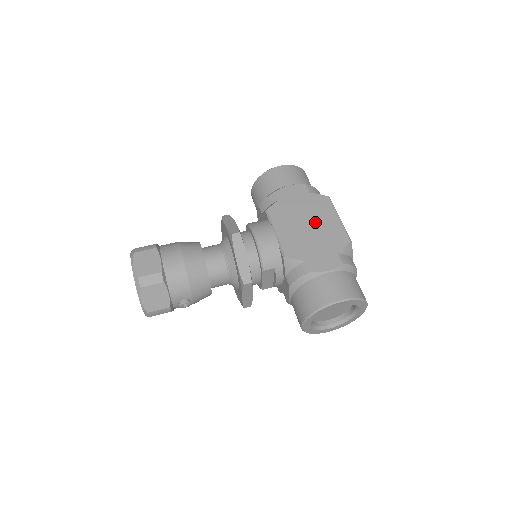
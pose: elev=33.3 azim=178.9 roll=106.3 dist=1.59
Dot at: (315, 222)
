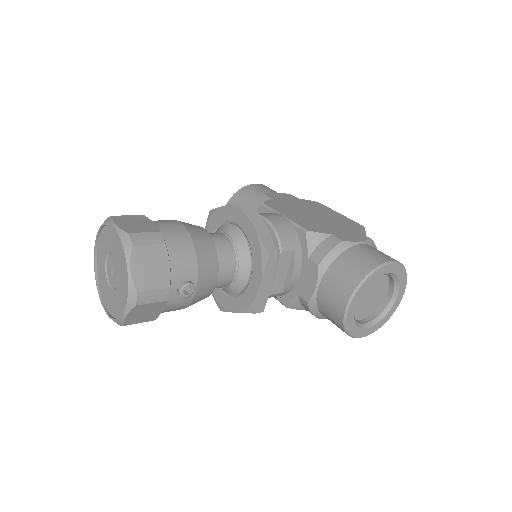
Dot at: (319, 214)
